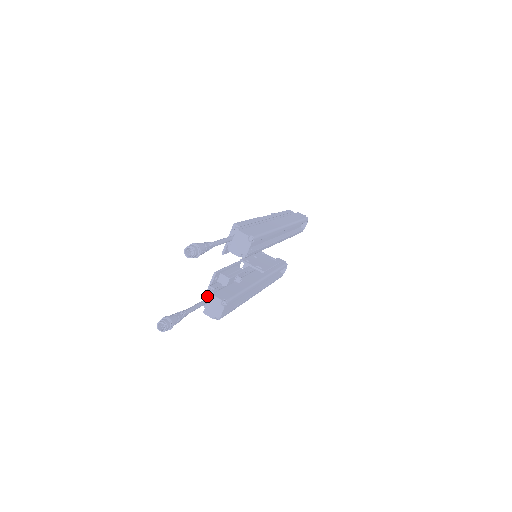
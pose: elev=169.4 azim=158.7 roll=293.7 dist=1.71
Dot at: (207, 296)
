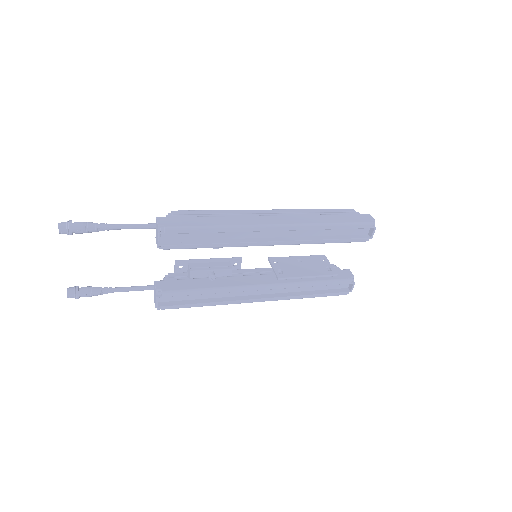
Dot at: occluded
